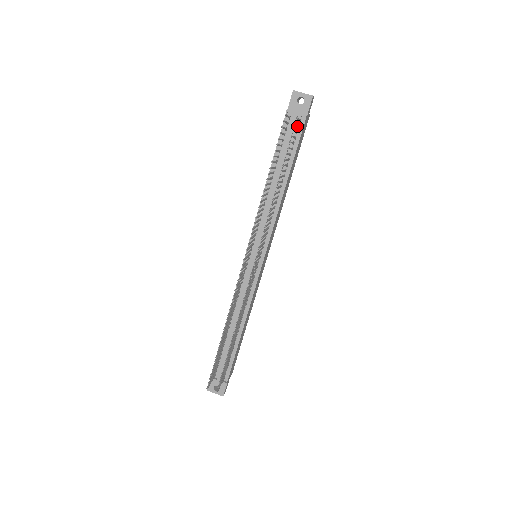
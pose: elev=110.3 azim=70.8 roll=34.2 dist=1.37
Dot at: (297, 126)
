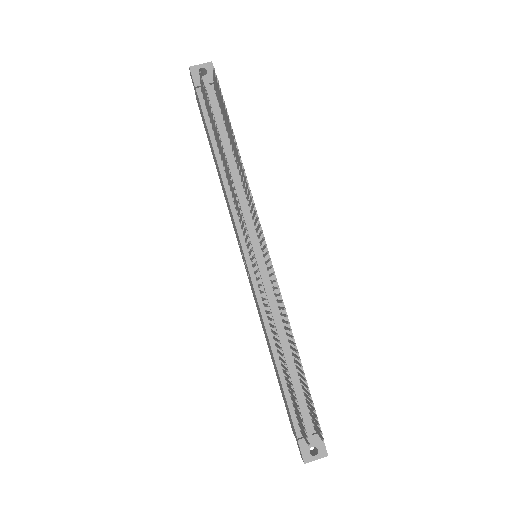
Dot at: (216, 89)
